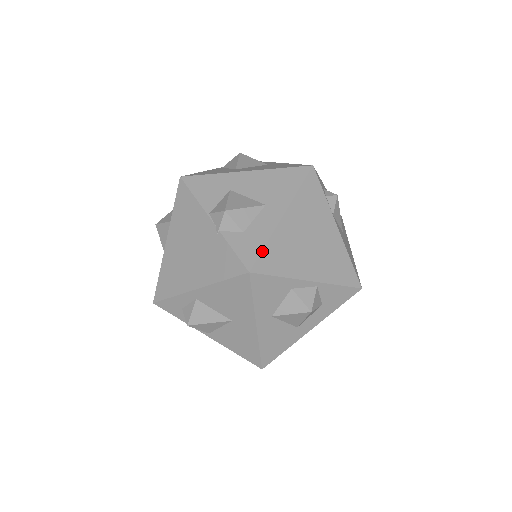
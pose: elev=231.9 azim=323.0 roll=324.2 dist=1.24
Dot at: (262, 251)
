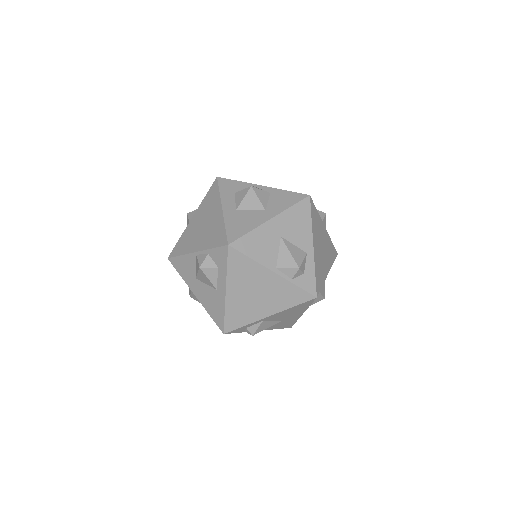
Dot at: occluded
